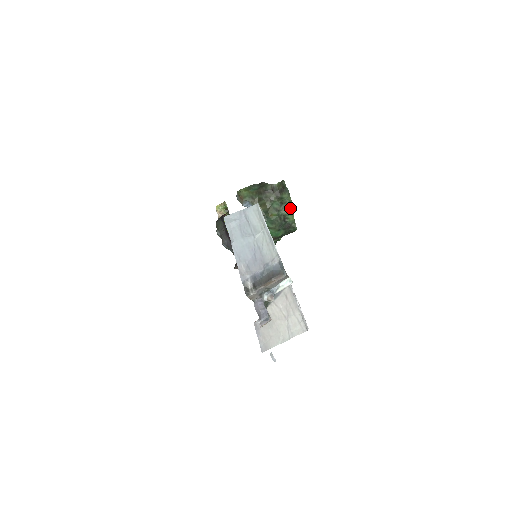
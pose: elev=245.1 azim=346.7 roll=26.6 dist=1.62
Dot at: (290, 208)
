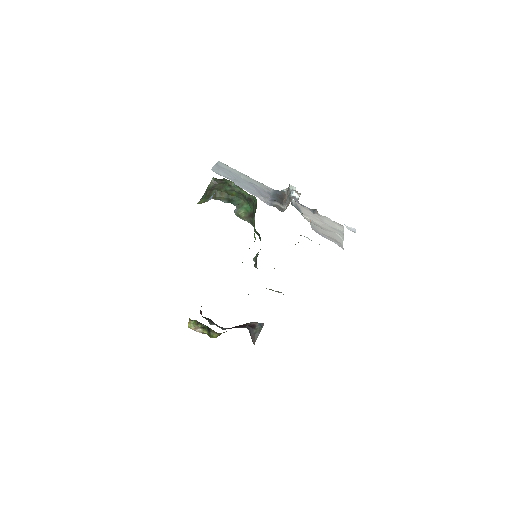
Dot at: (237, 186)
